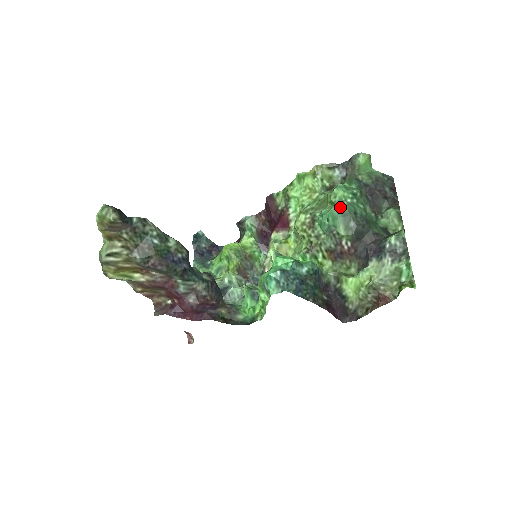
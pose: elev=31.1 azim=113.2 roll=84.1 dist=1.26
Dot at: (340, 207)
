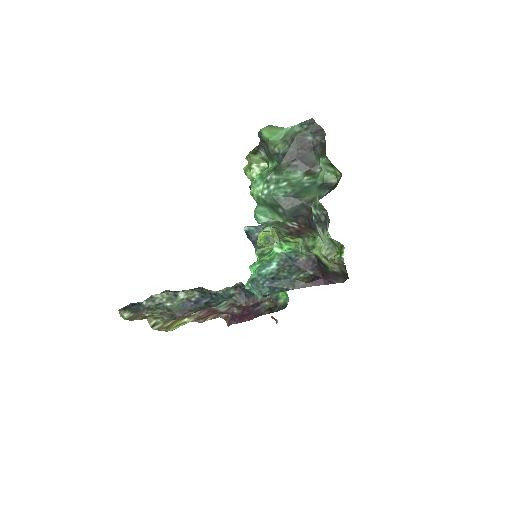
Dot at: (262, 203)
